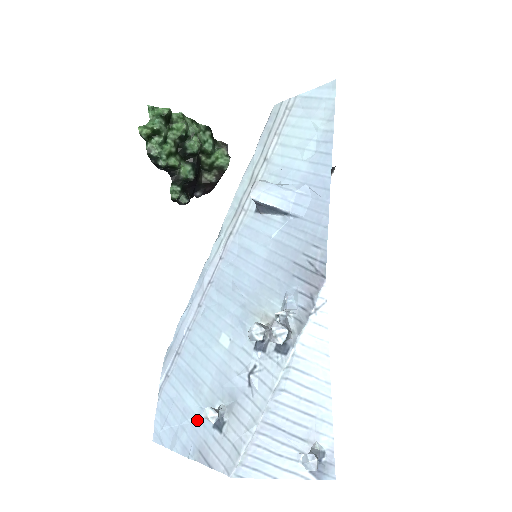
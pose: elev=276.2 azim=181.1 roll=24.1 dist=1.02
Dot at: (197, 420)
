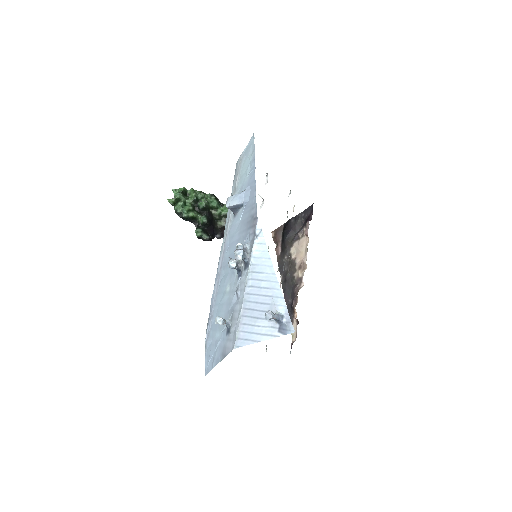
Dot at: (221, 340)
